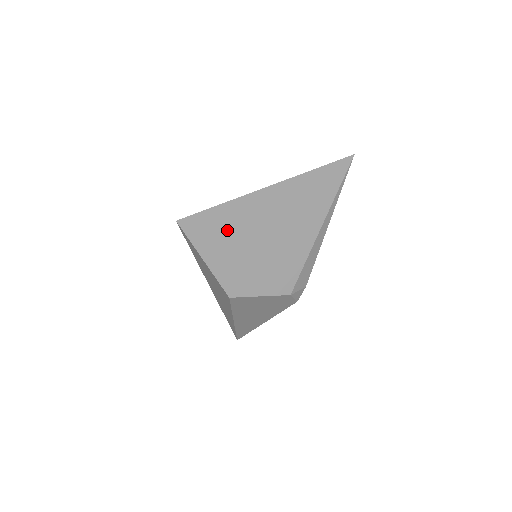
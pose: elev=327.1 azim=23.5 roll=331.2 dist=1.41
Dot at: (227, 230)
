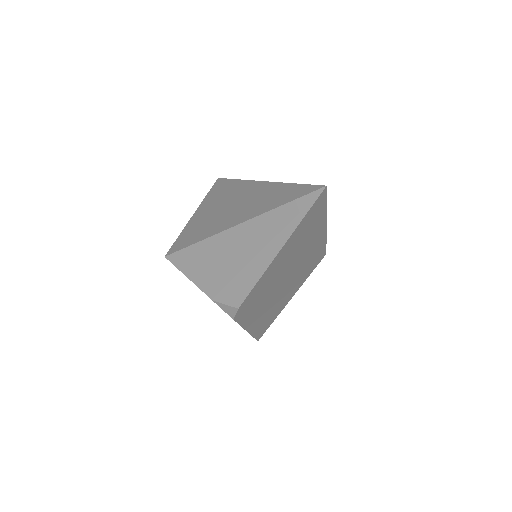
Dot at: (218, 203)
